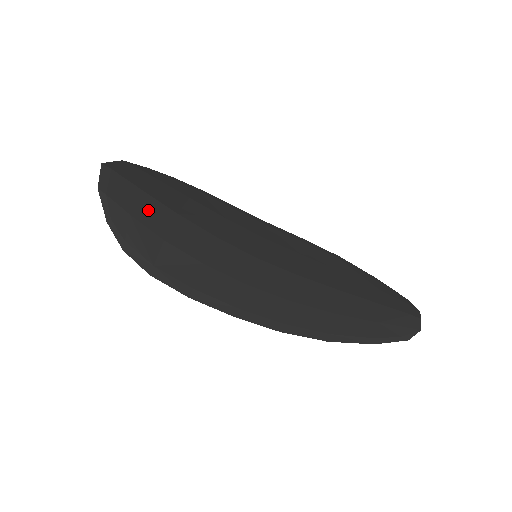
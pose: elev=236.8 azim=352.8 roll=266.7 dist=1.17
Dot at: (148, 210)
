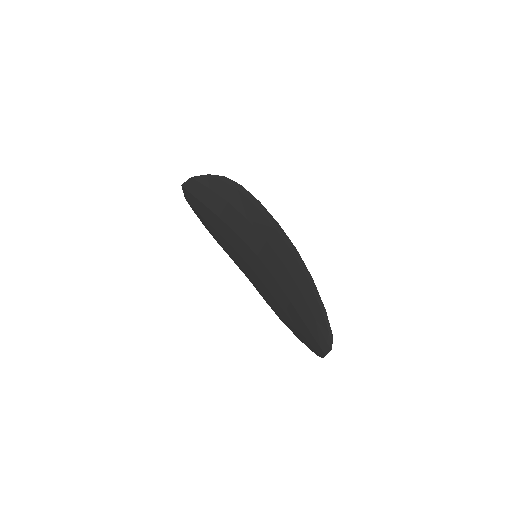
Dot at: (206, 213)
